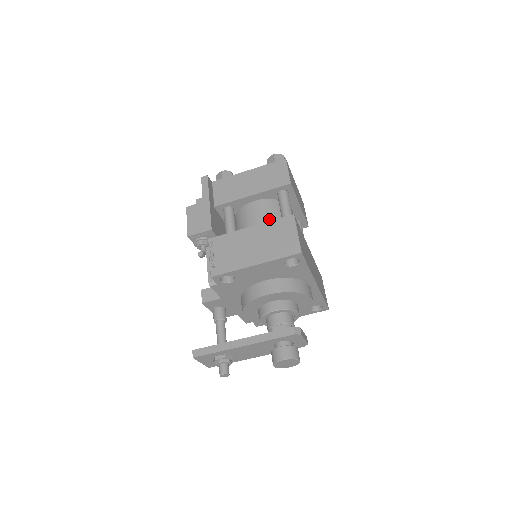
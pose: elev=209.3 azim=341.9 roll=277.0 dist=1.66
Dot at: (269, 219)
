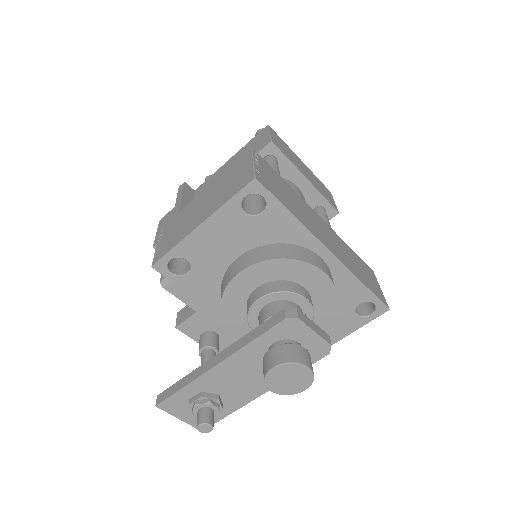
Dot at: occluded
